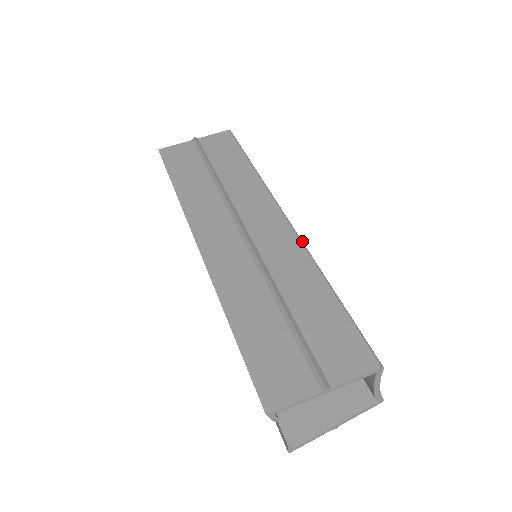
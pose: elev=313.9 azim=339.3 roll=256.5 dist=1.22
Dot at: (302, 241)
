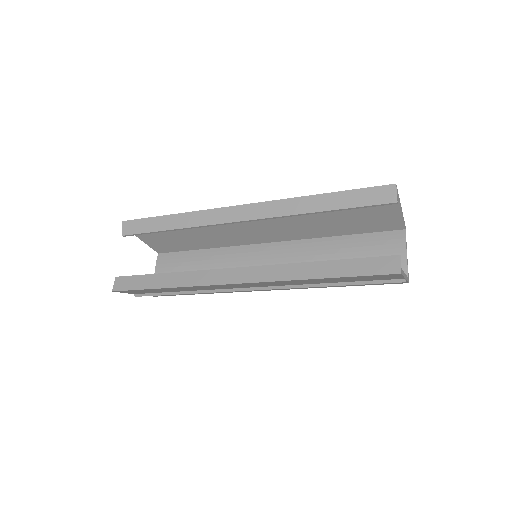
Dot at: (294, 240)
